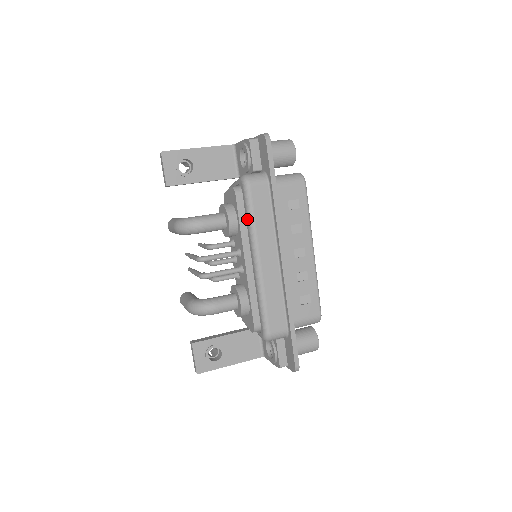
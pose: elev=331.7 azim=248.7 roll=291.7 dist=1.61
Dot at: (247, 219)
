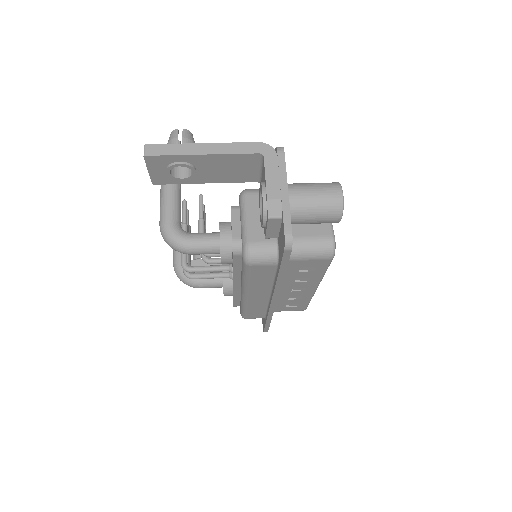
Dot at: occluded
